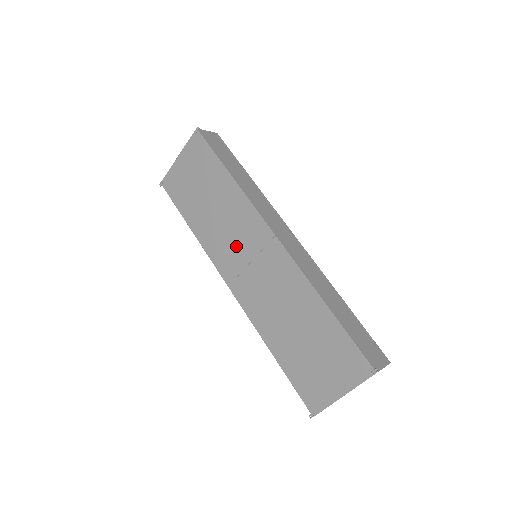
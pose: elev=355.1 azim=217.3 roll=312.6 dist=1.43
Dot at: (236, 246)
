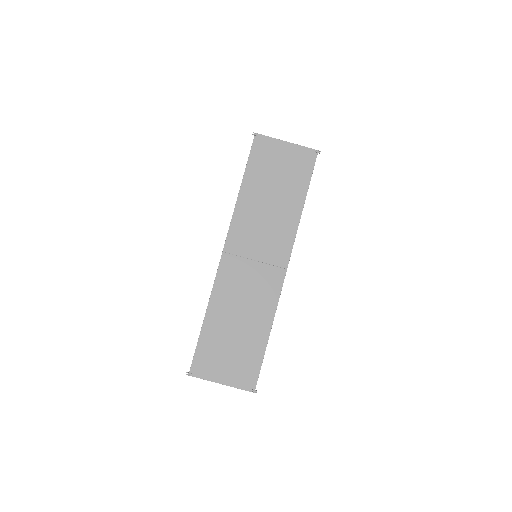
Dot at: (258, 241)
